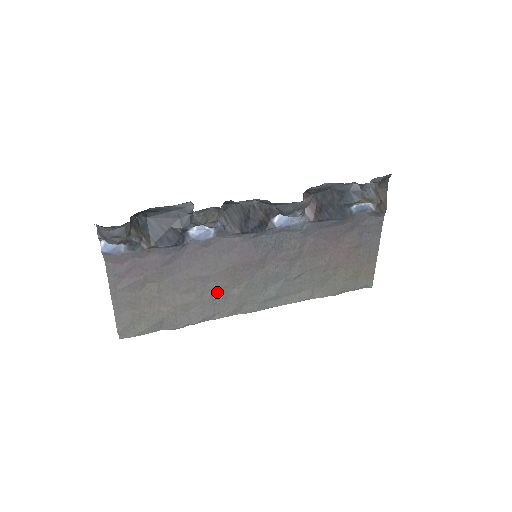
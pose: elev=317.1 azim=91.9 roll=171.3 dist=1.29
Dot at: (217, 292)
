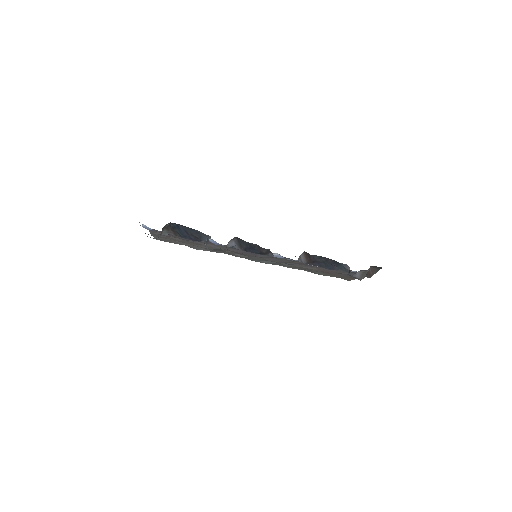
Dot at: occluded
